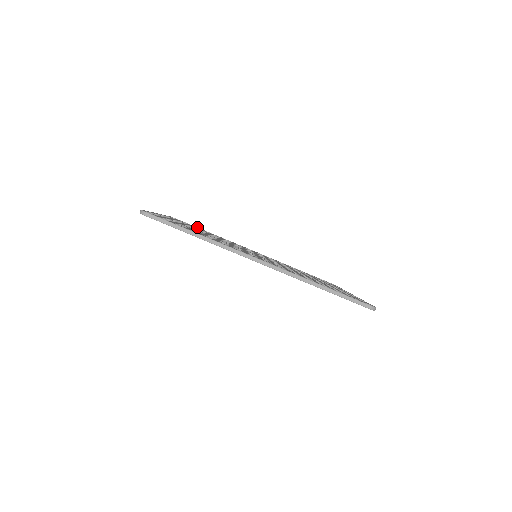
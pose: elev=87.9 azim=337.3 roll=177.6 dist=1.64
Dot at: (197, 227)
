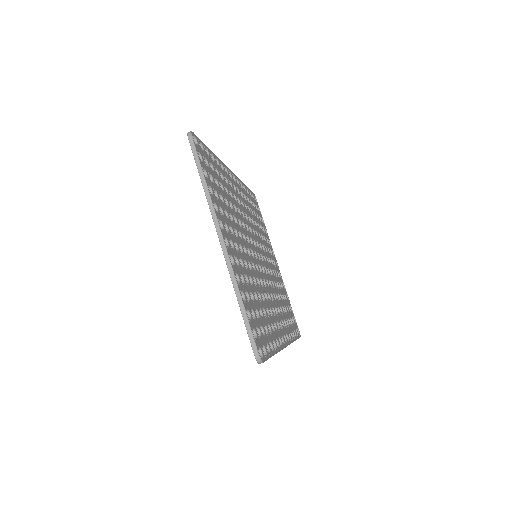
Dot at: occluded
